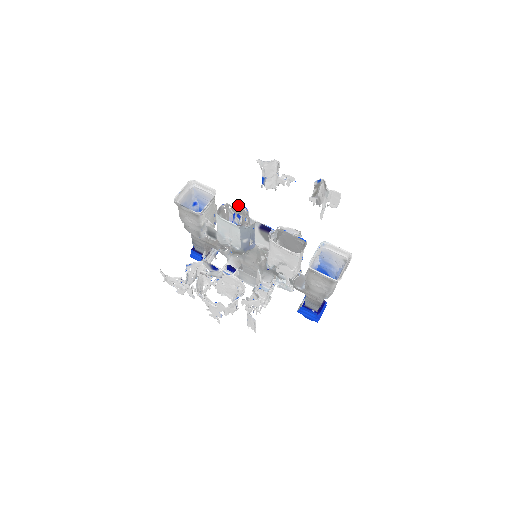
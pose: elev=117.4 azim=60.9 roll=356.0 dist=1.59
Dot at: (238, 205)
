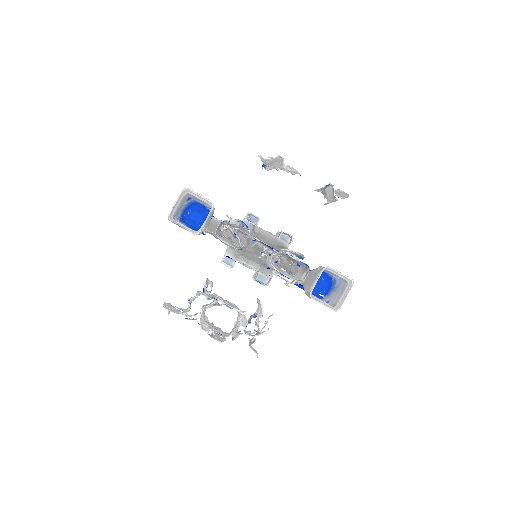
Dot at: (238, 220)
